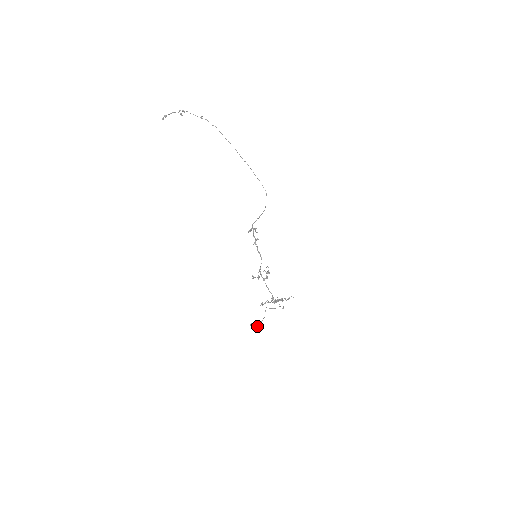
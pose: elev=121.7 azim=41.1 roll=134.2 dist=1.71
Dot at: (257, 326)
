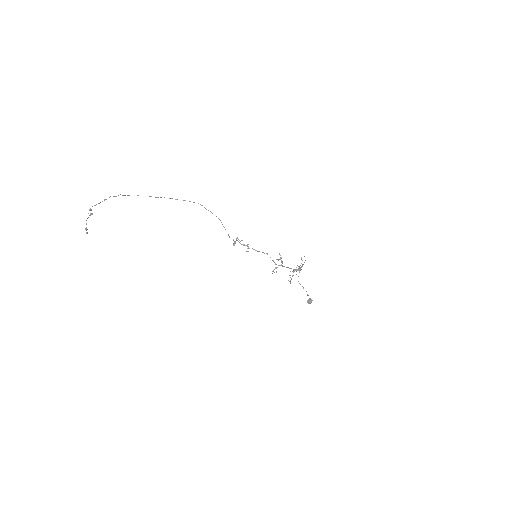
Dot at: (311, 299)
